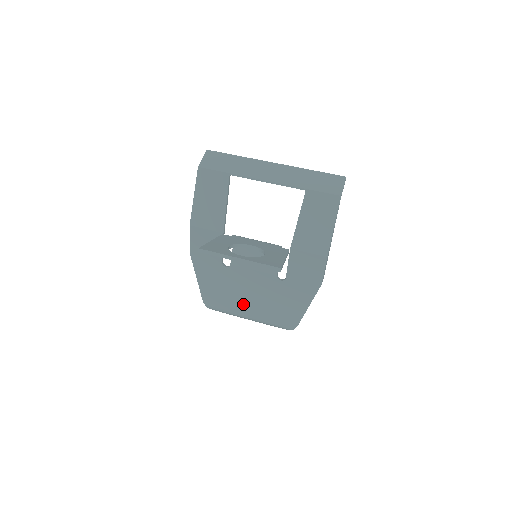
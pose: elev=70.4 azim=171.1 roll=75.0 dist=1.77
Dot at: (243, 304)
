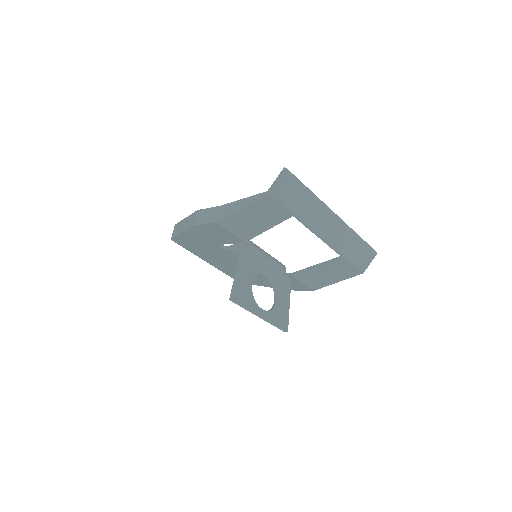
Dot at: (210, 259)
